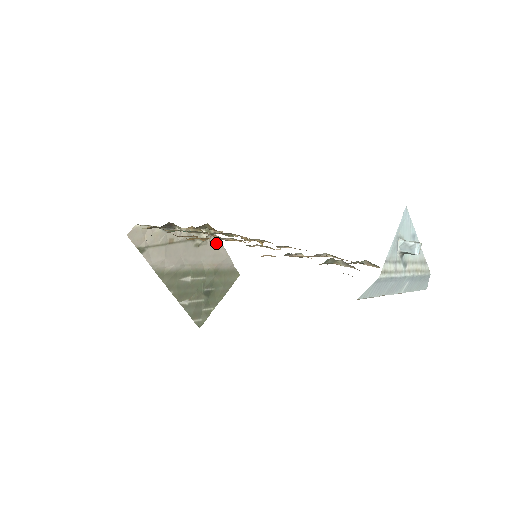
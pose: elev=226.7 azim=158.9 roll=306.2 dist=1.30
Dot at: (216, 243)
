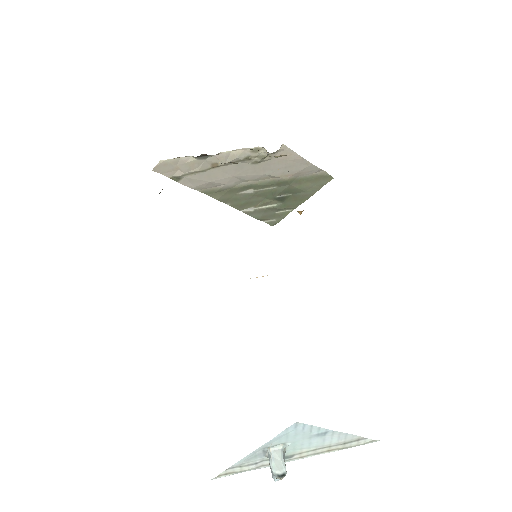
Dot at: (288, 155)
